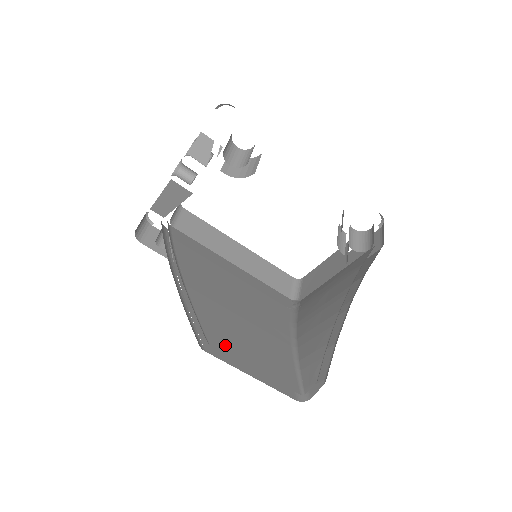
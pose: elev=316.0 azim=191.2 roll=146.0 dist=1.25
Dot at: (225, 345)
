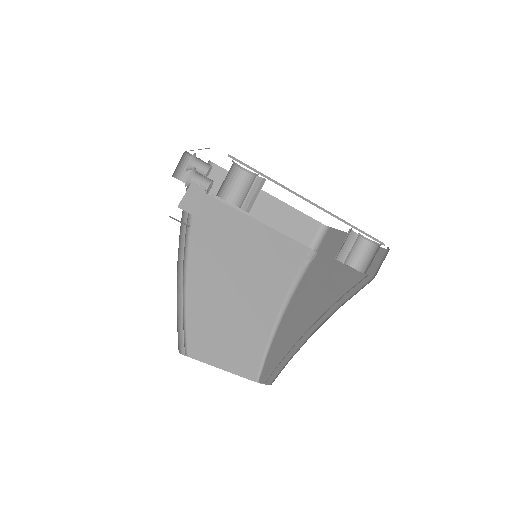
Dot at: (202, 350)
